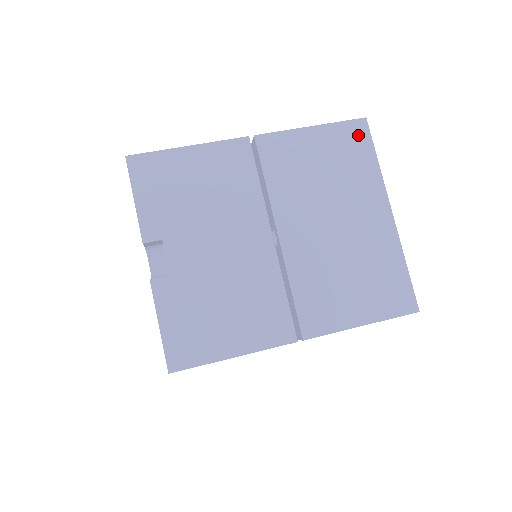
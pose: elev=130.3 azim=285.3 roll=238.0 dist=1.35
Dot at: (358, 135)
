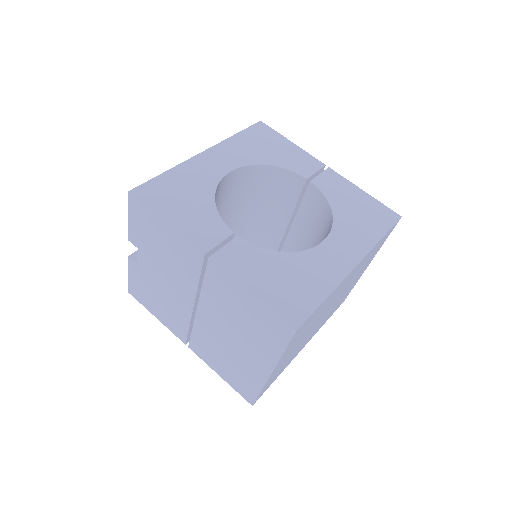
Dot at: (281, 330)
